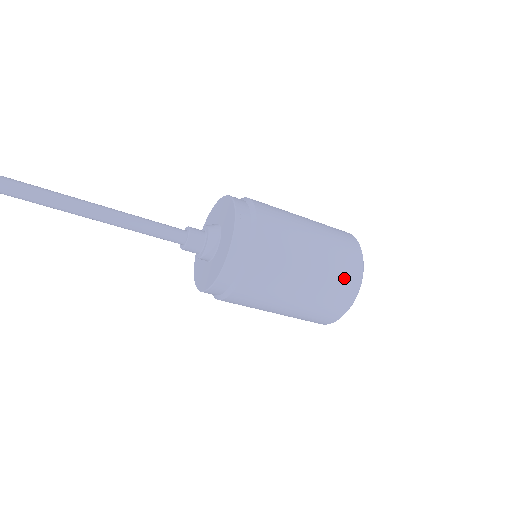
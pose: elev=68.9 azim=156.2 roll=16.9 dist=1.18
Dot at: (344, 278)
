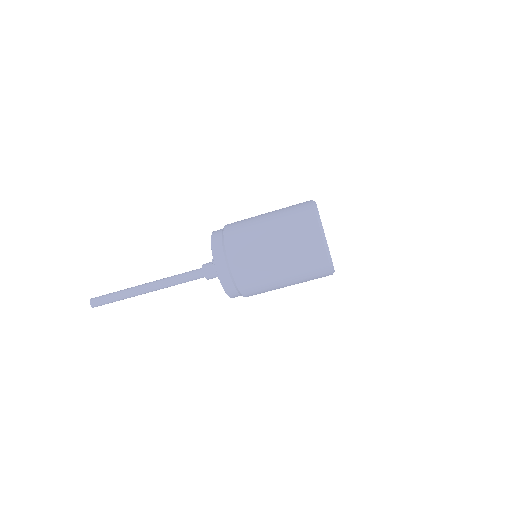
Dot at: (297, 208)
